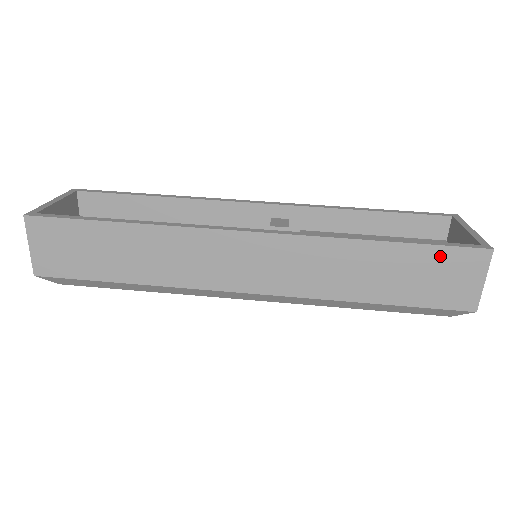
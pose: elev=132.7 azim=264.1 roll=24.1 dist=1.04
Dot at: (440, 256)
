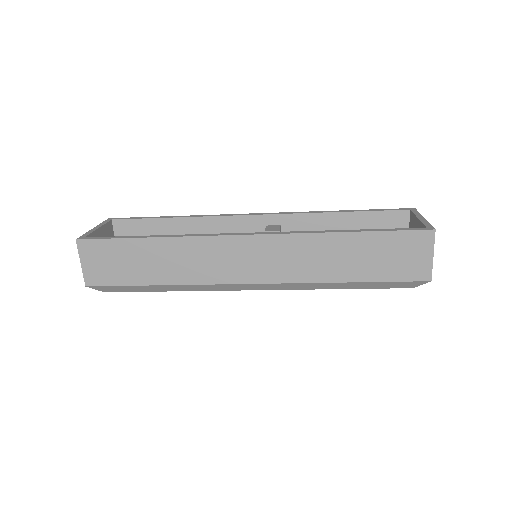
Dot at: (395, 239)
